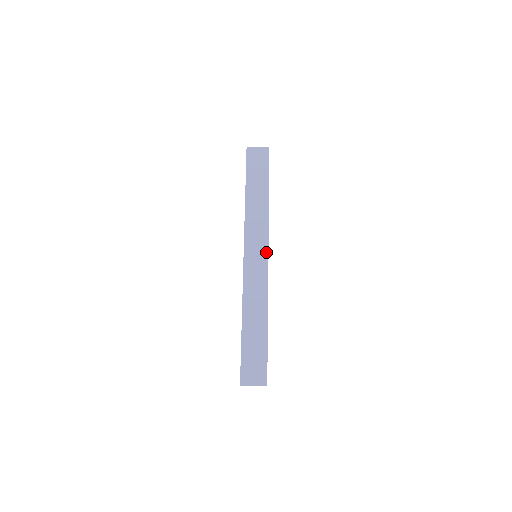
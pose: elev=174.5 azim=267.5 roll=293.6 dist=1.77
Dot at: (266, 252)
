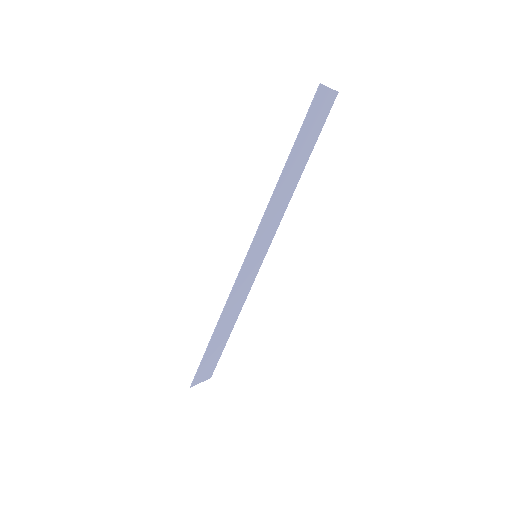
Dot at: (266, 250)
